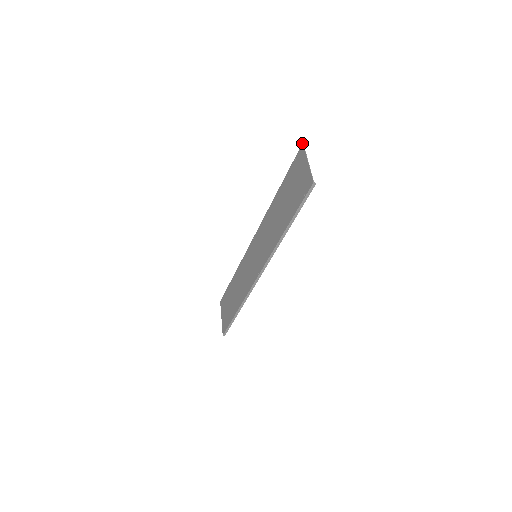
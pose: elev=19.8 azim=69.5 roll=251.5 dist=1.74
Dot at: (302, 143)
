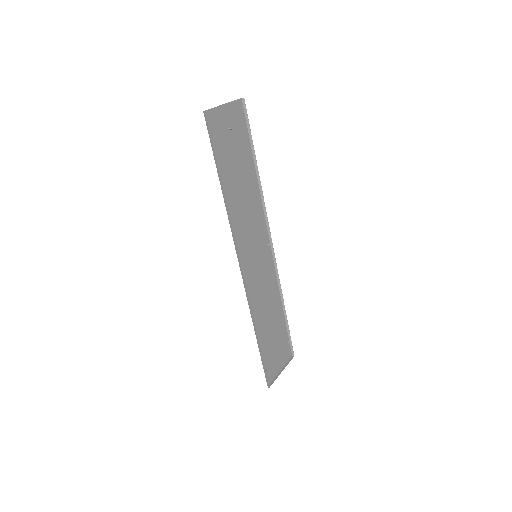
Dot at: (241, 99)
